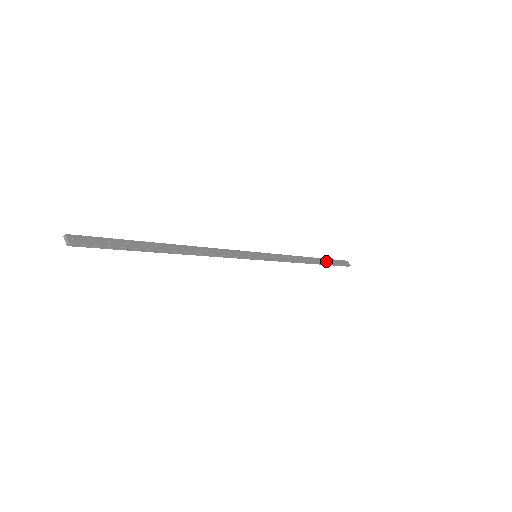
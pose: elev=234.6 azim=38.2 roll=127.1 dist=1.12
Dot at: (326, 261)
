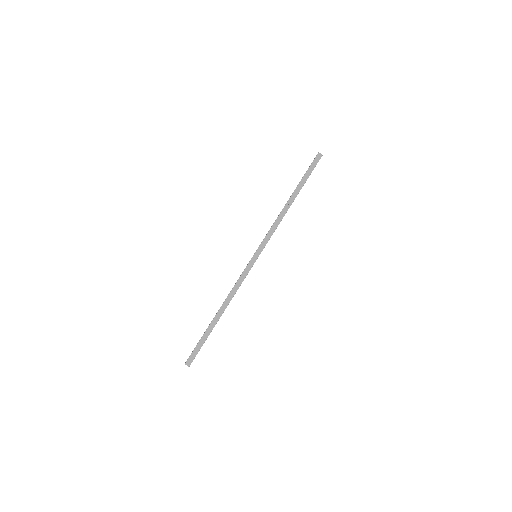
Dot at: (301, 184)
